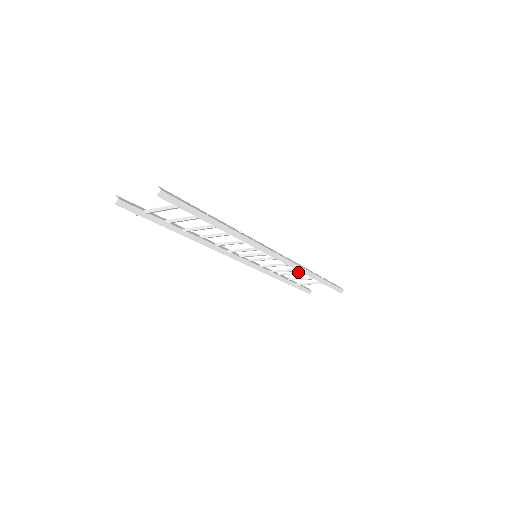
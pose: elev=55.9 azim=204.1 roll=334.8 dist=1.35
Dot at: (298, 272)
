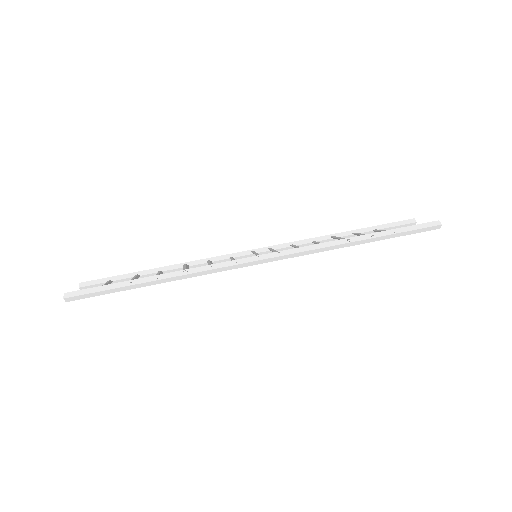
Dot at: (339, 238)
